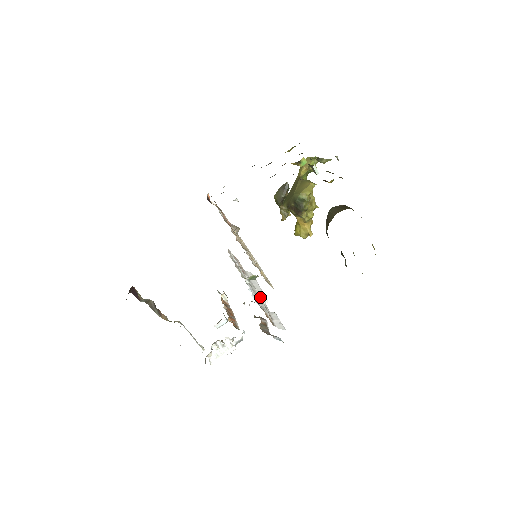
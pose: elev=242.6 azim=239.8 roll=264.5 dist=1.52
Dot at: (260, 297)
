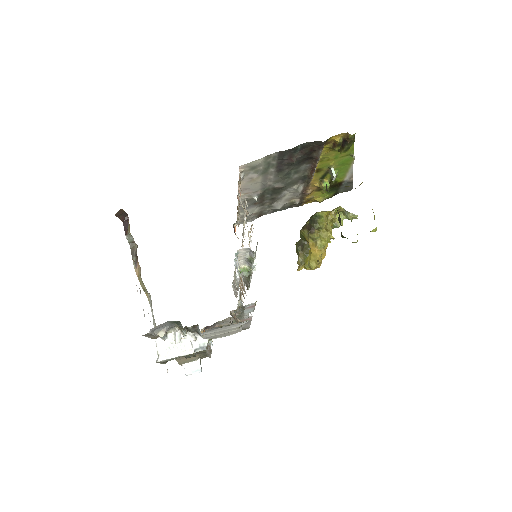
Dot at: occluded
